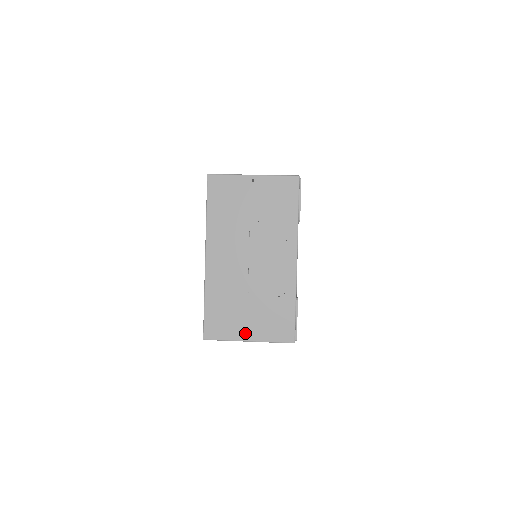
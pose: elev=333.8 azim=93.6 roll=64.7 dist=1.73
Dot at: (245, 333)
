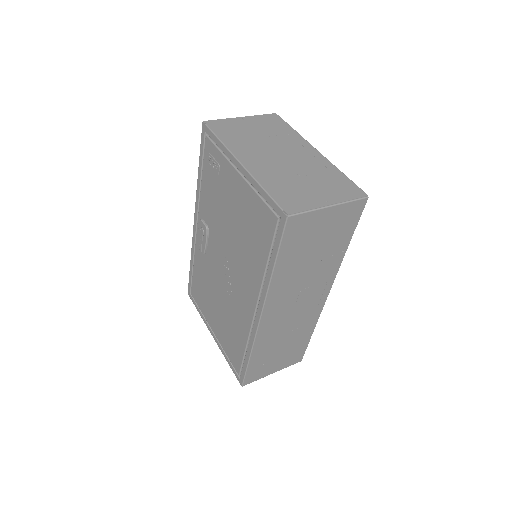
Dot at: (321, 200)
